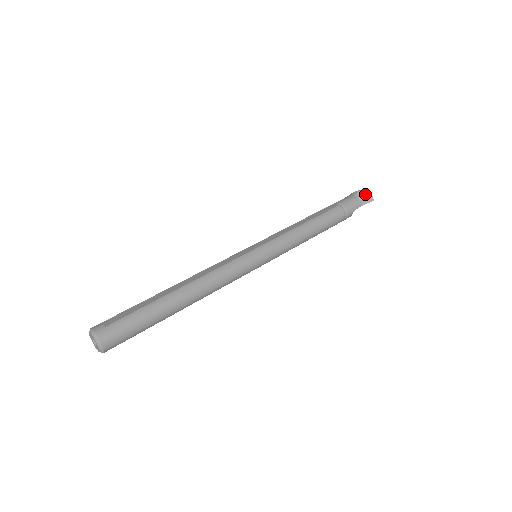
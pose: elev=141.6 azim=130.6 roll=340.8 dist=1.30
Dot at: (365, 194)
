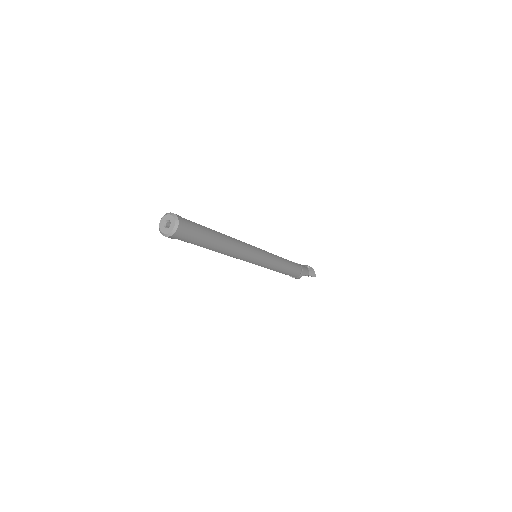
Dot at: (312, 269)
